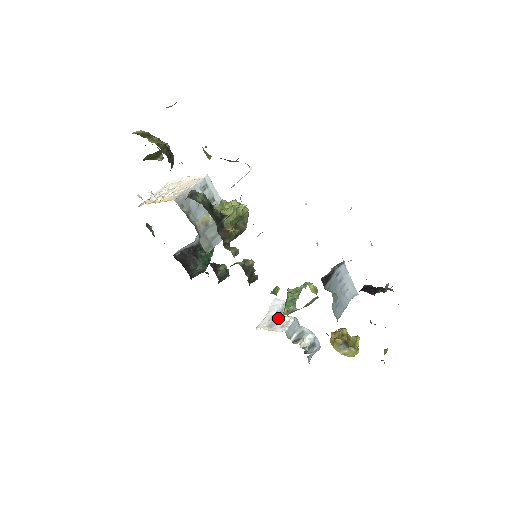
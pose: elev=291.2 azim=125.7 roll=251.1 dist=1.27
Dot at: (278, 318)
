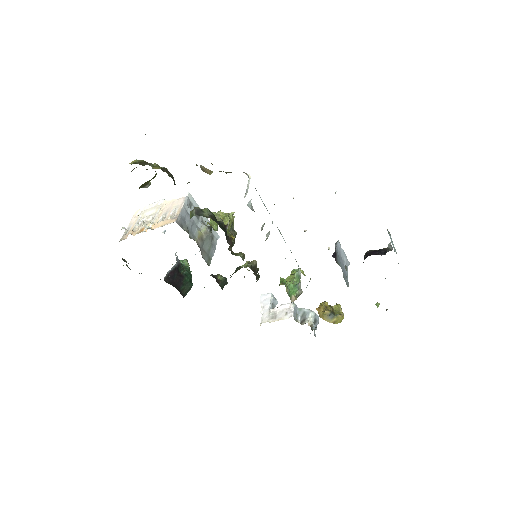
Dot at: (277, 309)
